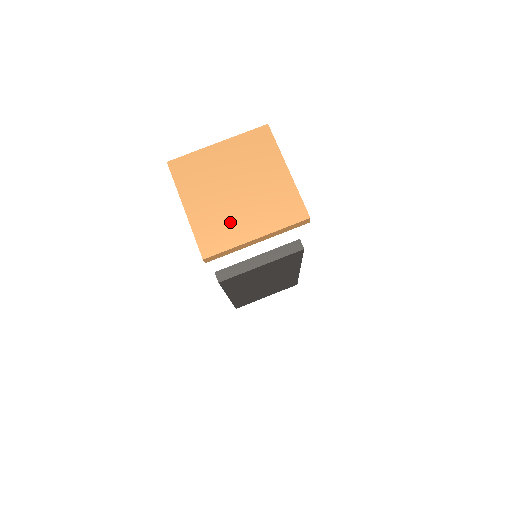
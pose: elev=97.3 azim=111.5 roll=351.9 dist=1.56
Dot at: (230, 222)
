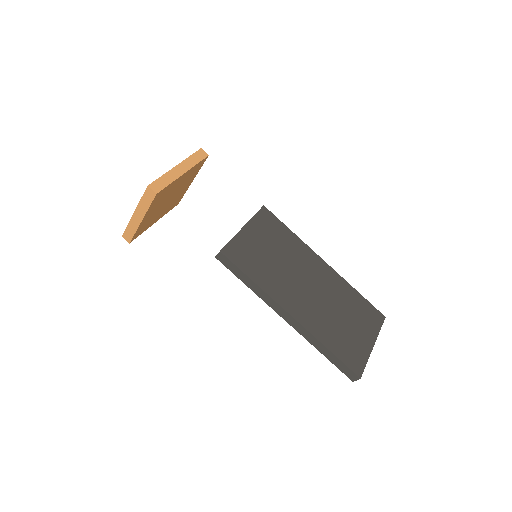
Dot at: occluded
